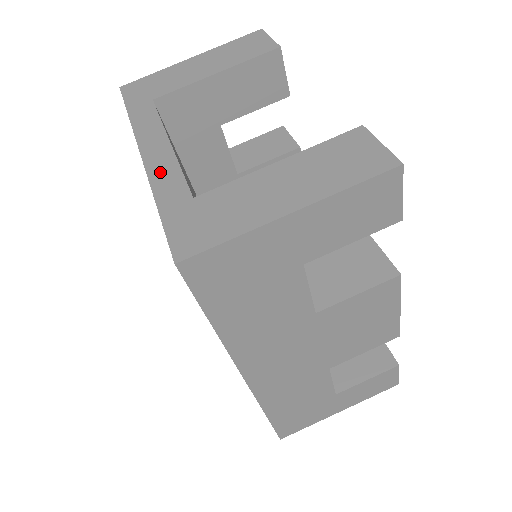
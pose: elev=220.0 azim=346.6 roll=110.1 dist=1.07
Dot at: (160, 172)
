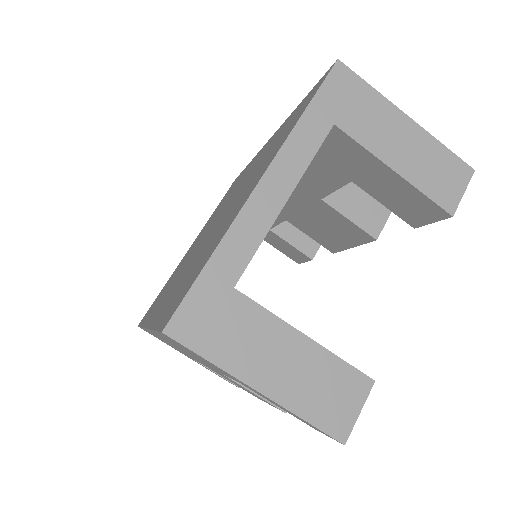
Dot at: (248, 225)
